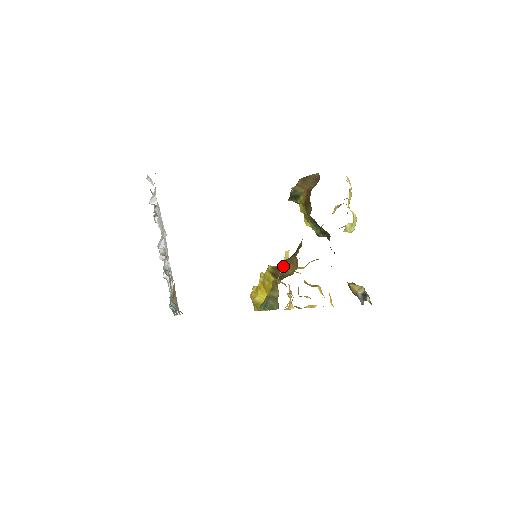
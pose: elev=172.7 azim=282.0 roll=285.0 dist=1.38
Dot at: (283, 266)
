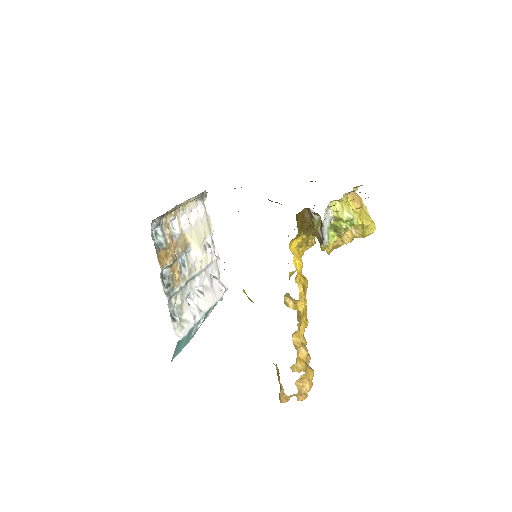
Dot at: occluded
